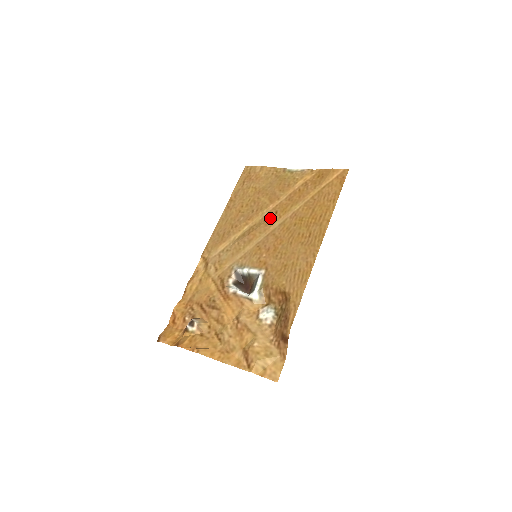
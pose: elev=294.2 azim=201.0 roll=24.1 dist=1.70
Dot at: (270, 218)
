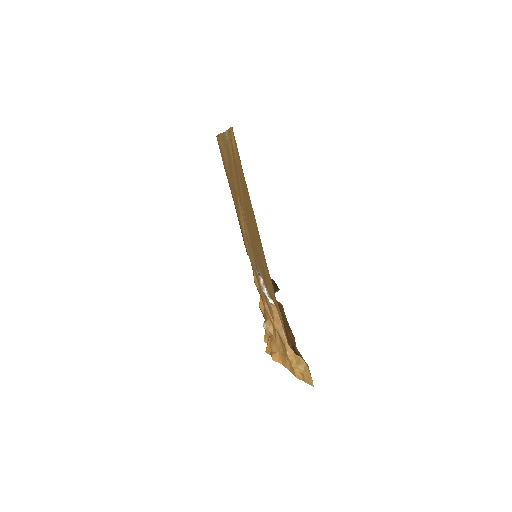
Dot at: occluded
